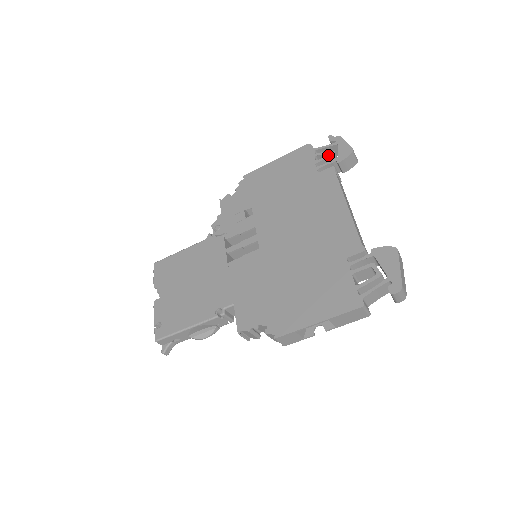
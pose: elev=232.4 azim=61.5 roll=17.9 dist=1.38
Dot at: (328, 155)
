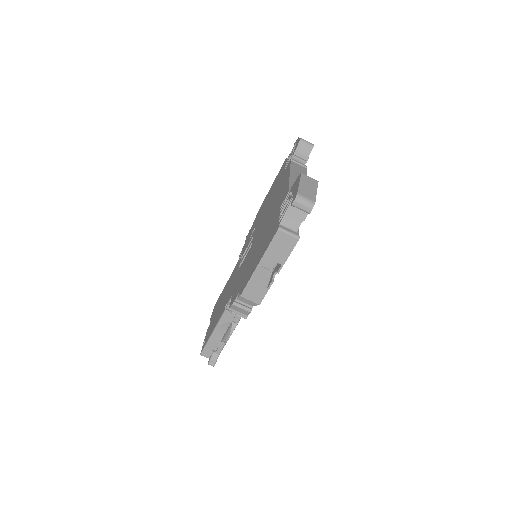
Dot at: (290, 155)
